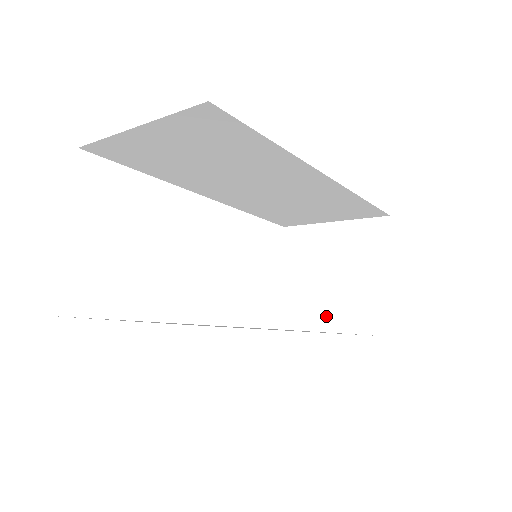
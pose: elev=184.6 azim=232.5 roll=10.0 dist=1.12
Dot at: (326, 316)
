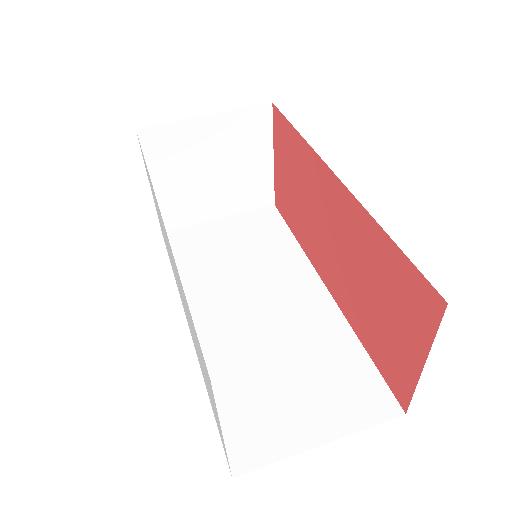
Dot at: (215, 207)
